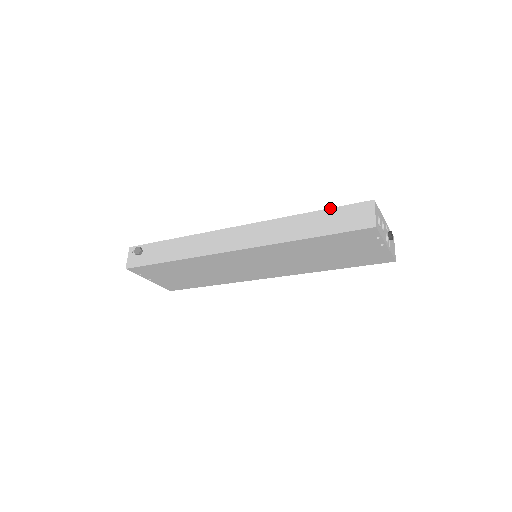
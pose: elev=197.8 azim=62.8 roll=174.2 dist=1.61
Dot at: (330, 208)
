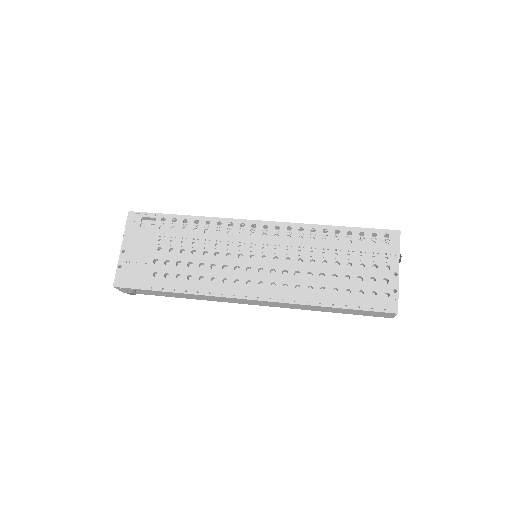
Dot at: (354, 310)
